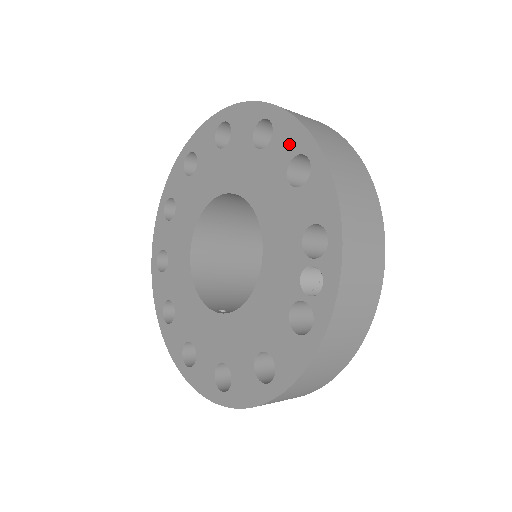
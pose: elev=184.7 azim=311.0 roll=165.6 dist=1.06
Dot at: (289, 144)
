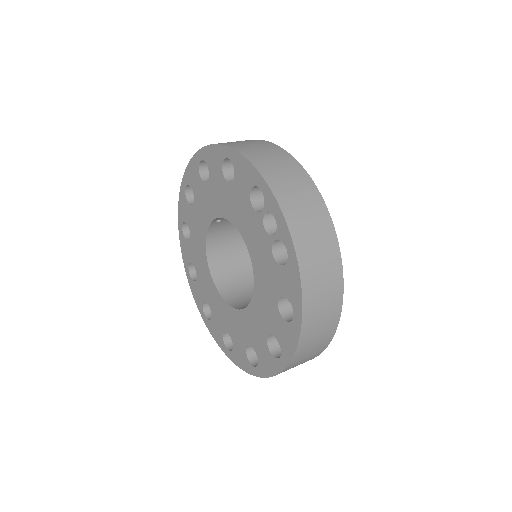
Dot at: (216, 162)
